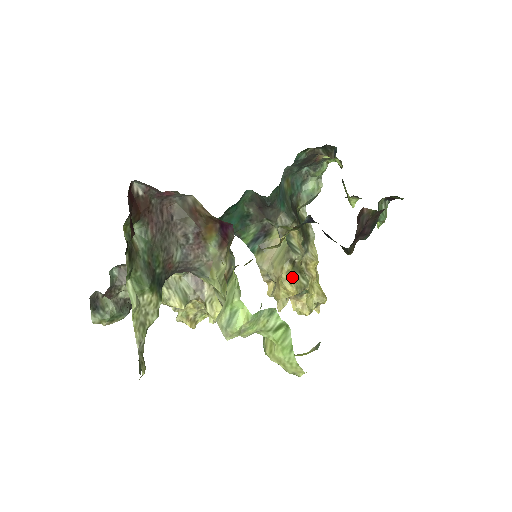
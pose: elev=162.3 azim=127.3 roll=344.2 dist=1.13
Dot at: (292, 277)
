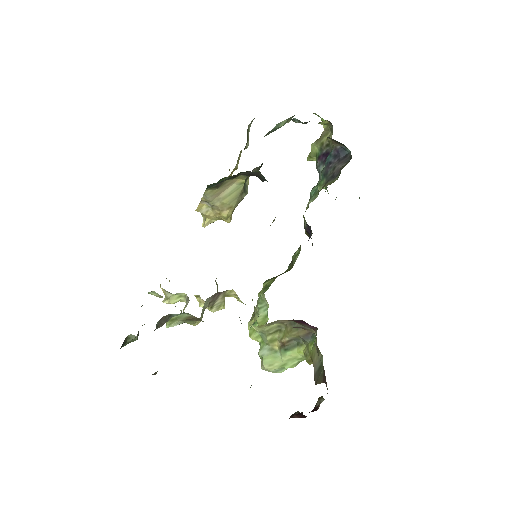
Dot at: (233, 210)
